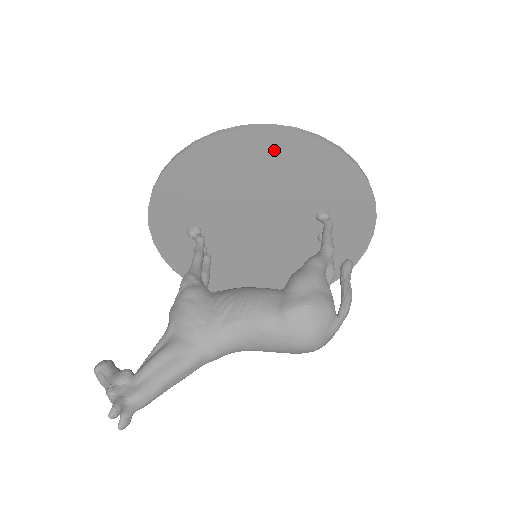
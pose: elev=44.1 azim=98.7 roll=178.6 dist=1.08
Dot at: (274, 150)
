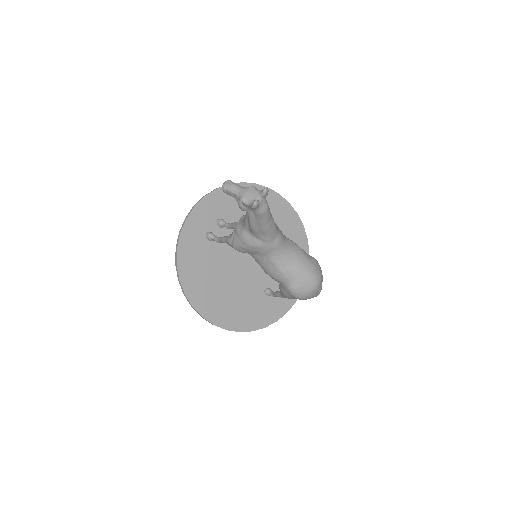
Dot at: (290, 224)
